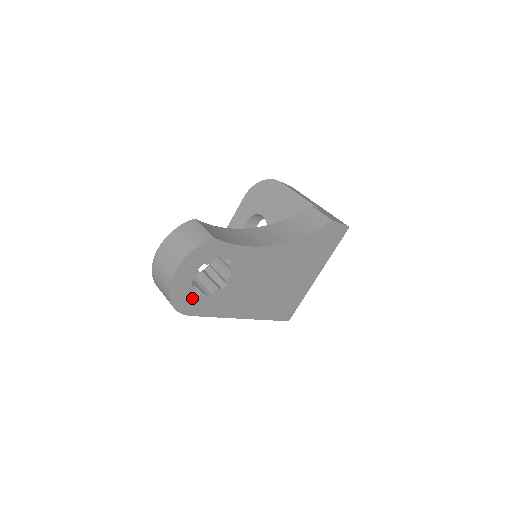
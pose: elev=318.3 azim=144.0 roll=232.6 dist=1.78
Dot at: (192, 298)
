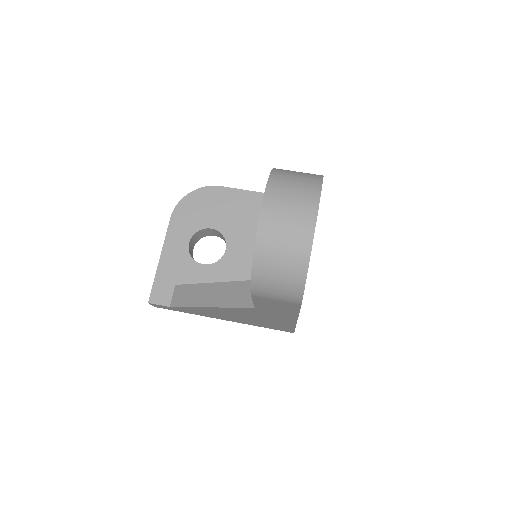
Dot at: occluded
